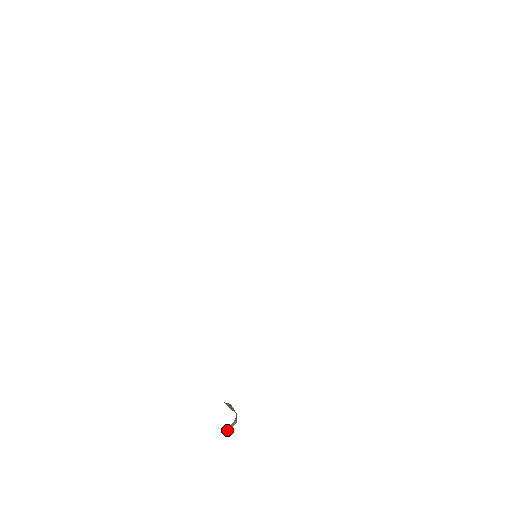
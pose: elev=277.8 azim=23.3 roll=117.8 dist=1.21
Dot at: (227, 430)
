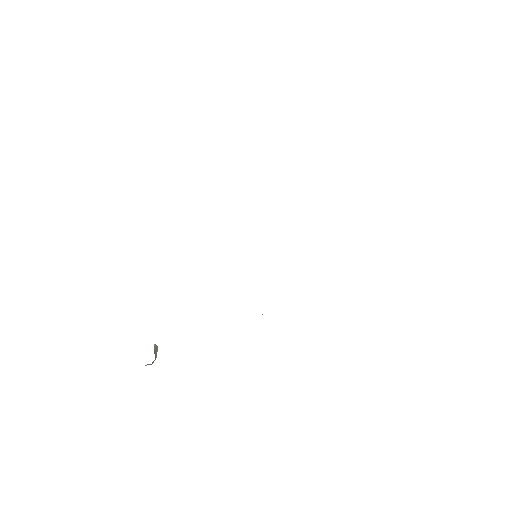
Dot at: occluded
